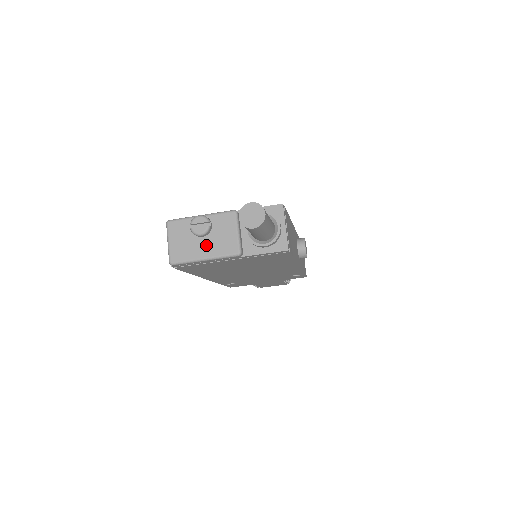
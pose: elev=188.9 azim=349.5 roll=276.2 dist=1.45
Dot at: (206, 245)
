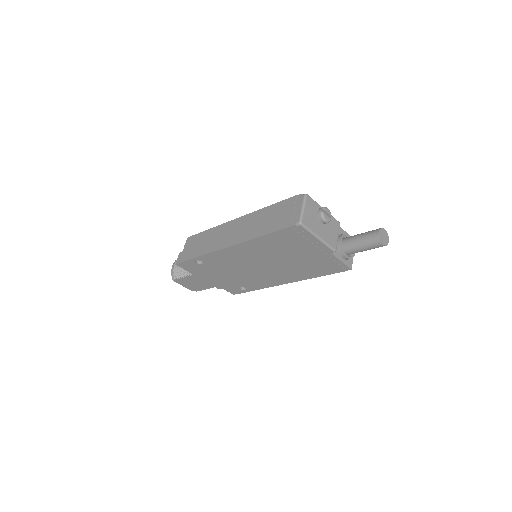
Dot at: (322, 230)
